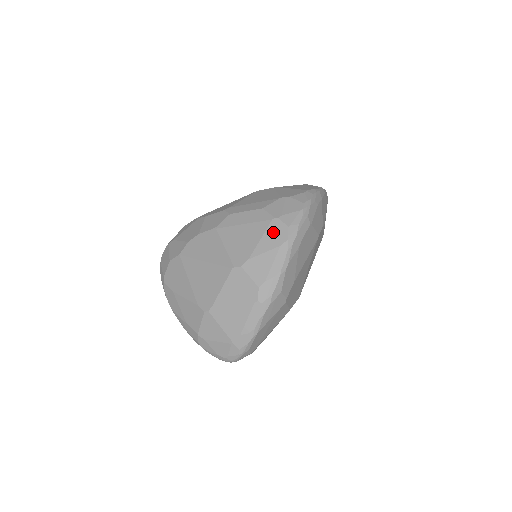
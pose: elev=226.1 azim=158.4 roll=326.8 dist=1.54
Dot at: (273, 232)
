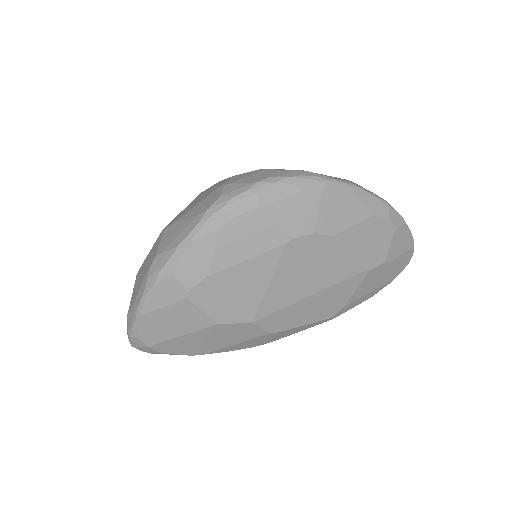
Dot at: (208, 199)
